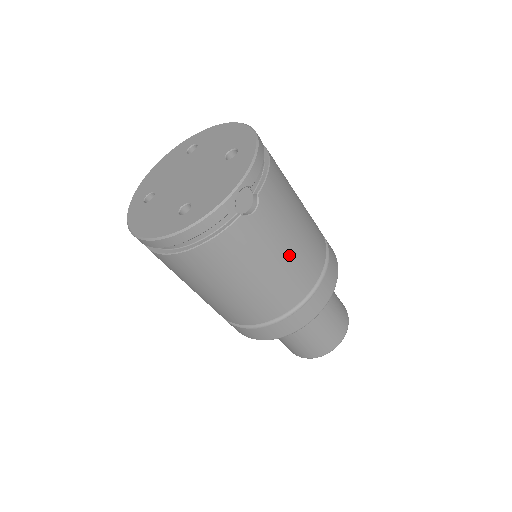
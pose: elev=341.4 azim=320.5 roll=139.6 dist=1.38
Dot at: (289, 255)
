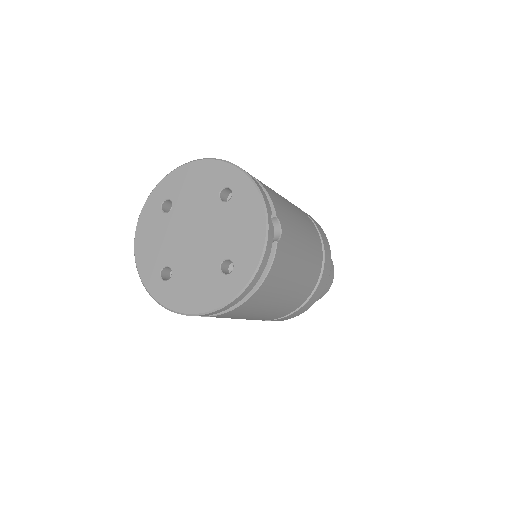
Dot at: (306, 243)
